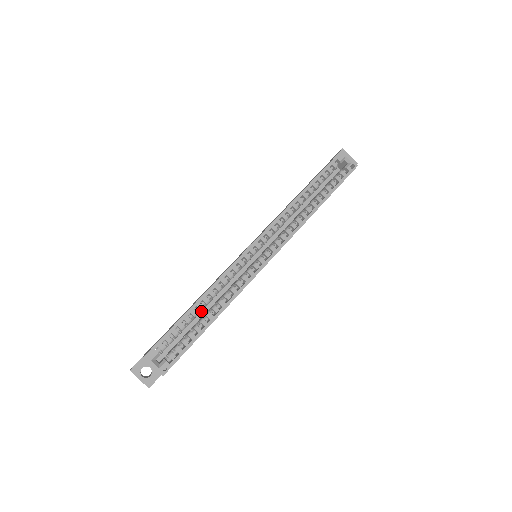
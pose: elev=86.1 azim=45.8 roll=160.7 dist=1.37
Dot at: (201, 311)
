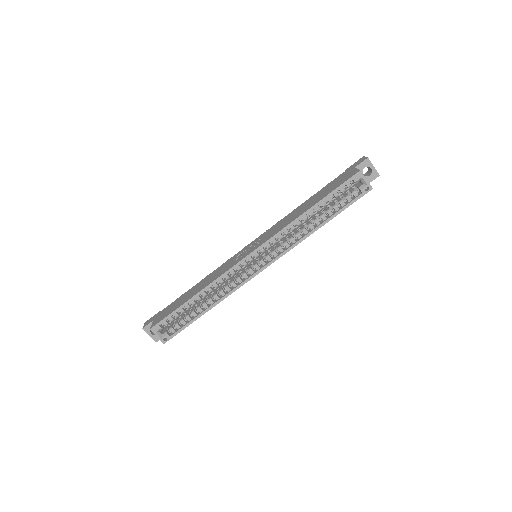
Dot at: occluded
